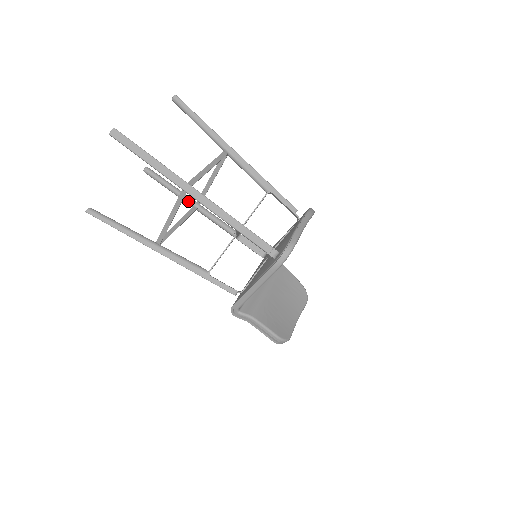
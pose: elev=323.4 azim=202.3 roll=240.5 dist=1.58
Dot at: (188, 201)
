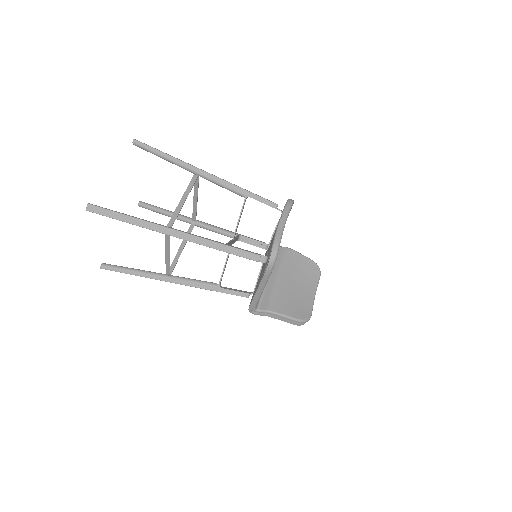
Dot at: (185, 221)
